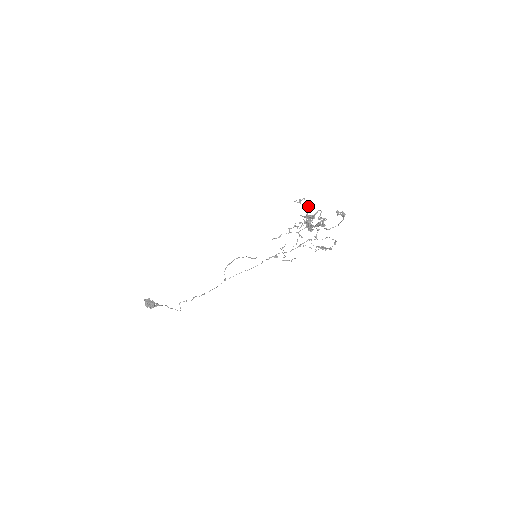
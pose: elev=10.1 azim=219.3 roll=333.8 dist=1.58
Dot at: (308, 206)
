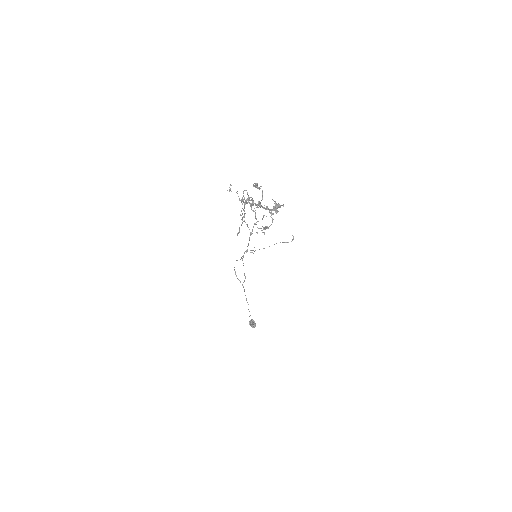
Dot at: occluded
